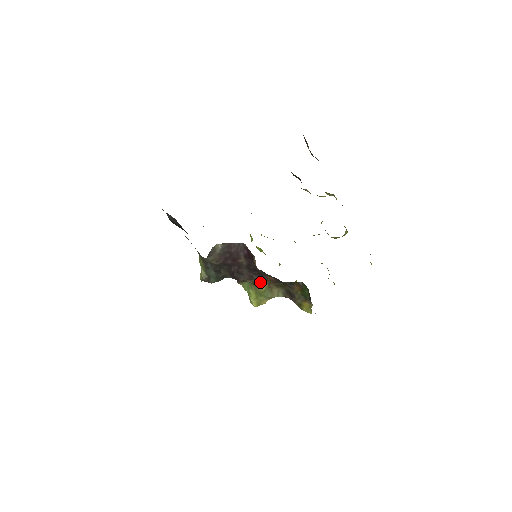
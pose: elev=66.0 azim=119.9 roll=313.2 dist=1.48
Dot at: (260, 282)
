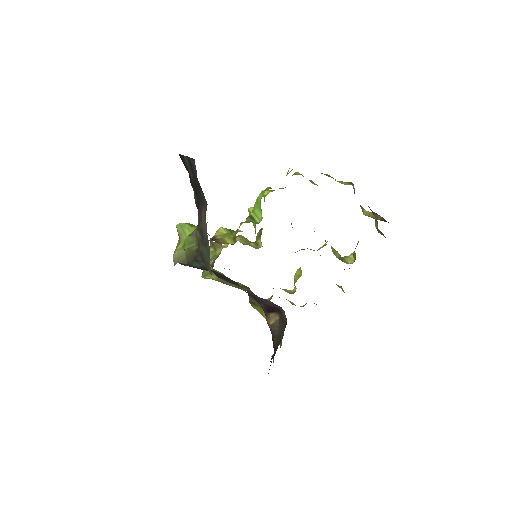
Dot at: (238, 282)
